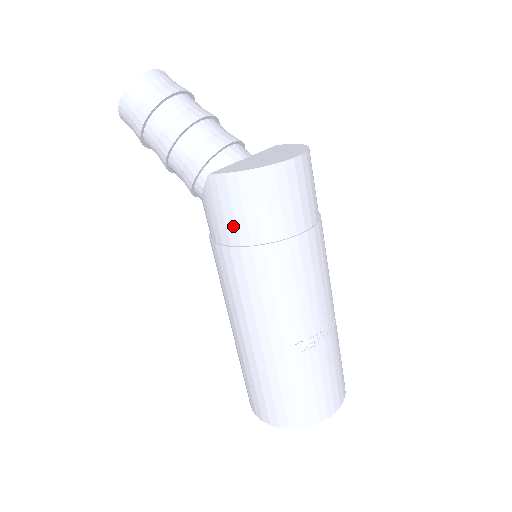
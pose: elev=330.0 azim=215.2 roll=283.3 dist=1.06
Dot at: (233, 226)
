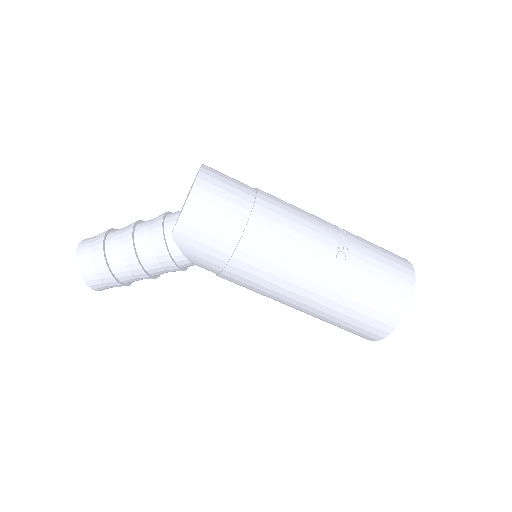
Dot at: (218, 243)
